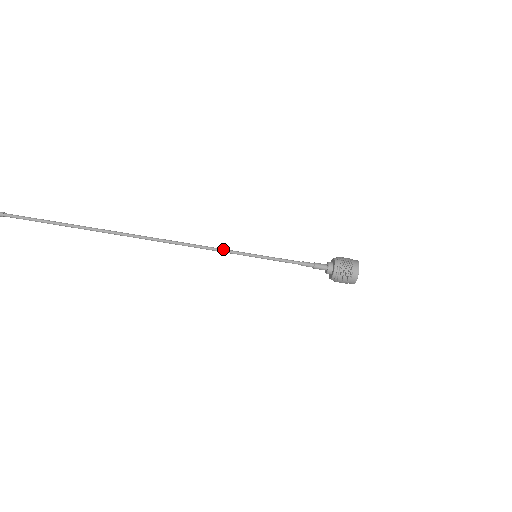
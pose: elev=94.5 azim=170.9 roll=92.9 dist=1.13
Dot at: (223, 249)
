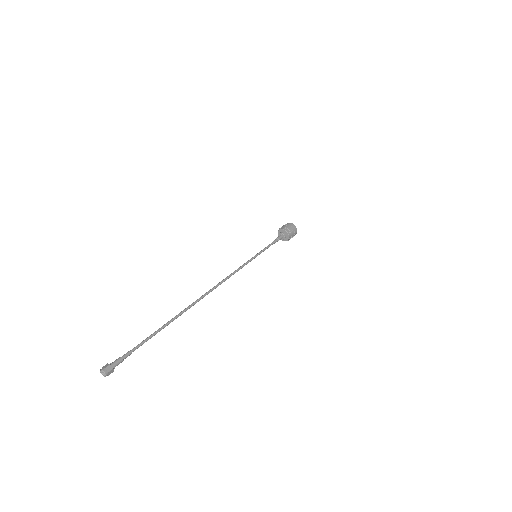
Dot at: occluded
